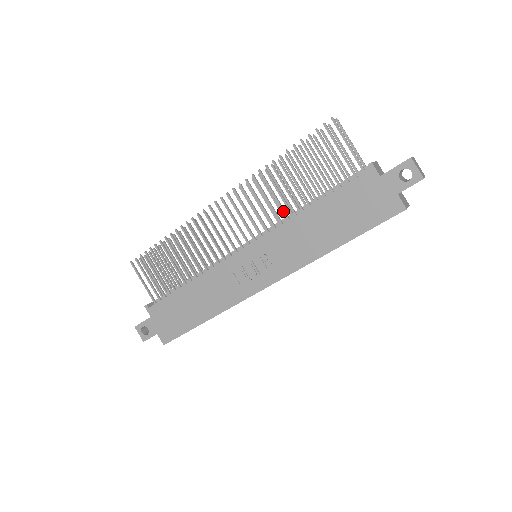
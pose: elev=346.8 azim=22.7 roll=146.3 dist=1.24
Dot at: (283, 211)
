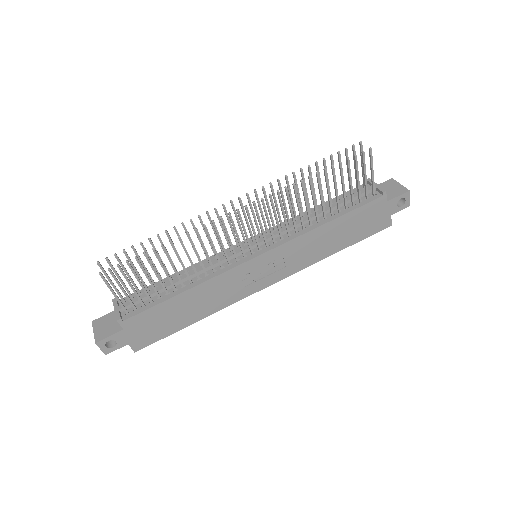
Dot at: (302, 222)
